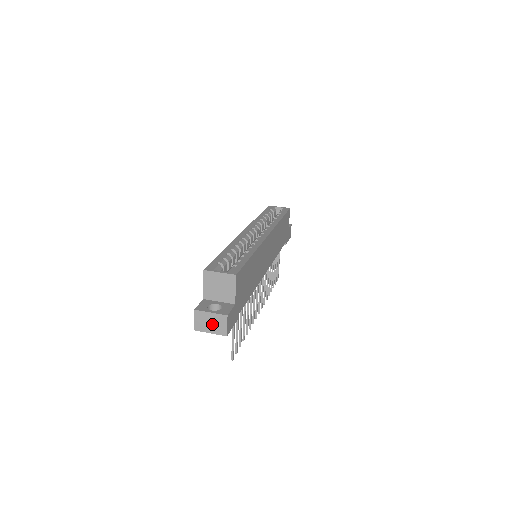
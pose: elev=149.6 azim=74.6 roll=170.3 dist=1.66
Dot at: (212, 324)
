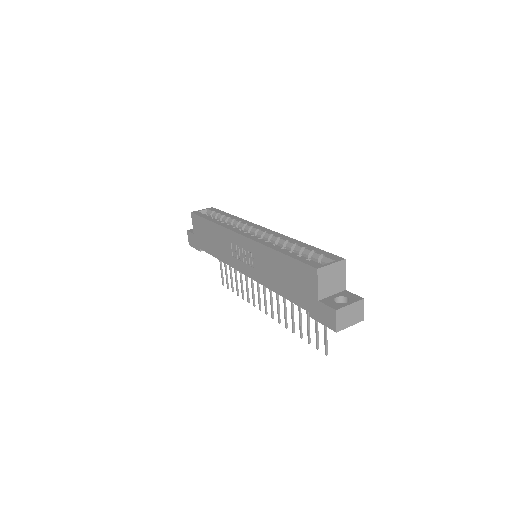
Dot at: (352, 316)
